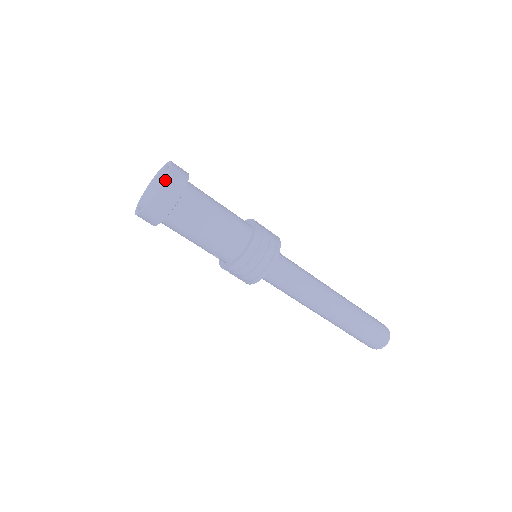
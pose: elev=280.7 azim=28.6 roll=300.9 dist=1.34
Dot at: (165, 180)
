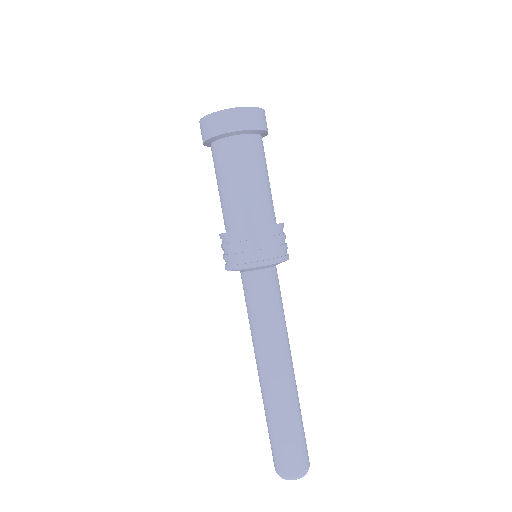
Dot at: (235, 108)
